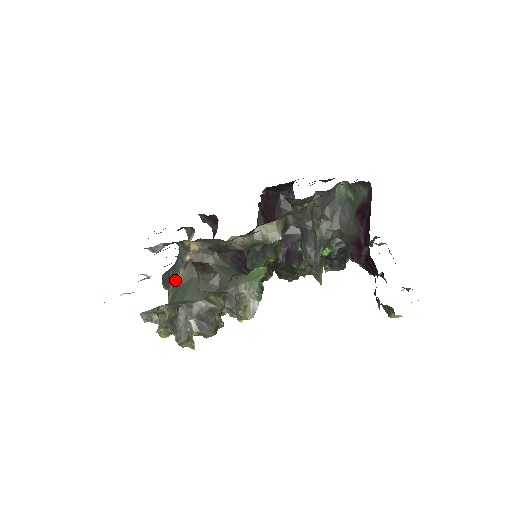
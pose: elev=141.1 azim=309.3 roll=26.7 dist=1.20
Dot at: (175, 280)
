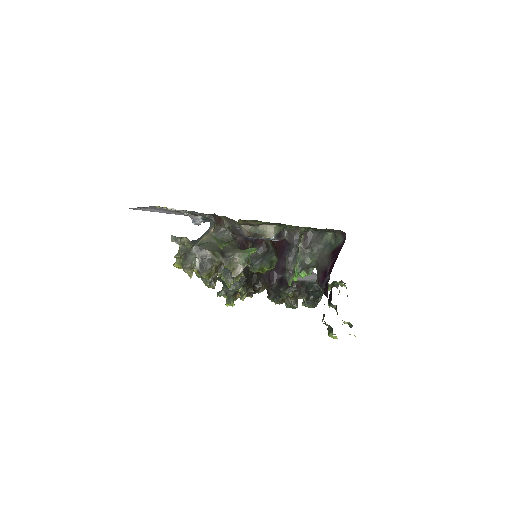
Dot at: (198, 242)
